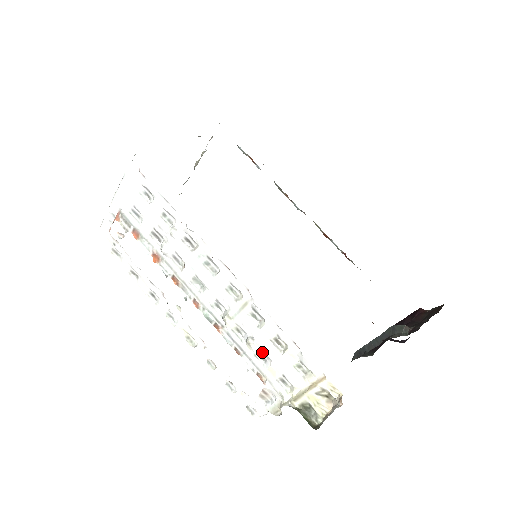
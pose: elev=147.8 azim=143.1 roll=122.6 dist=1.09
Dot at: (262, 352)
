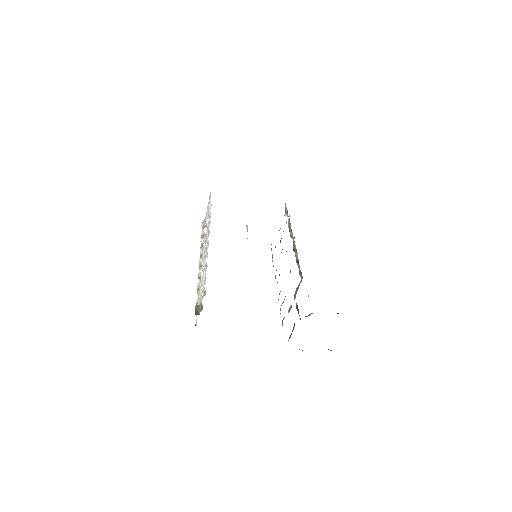
Dot at: occluded
